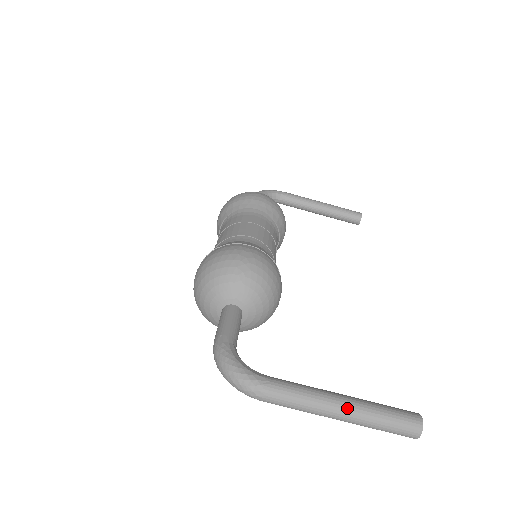
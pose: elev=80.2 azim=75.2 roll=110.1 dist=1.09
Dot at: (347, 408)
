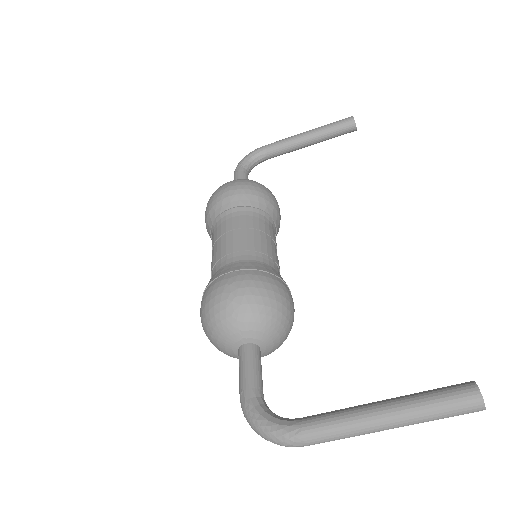
Dot at: (390, 418)
